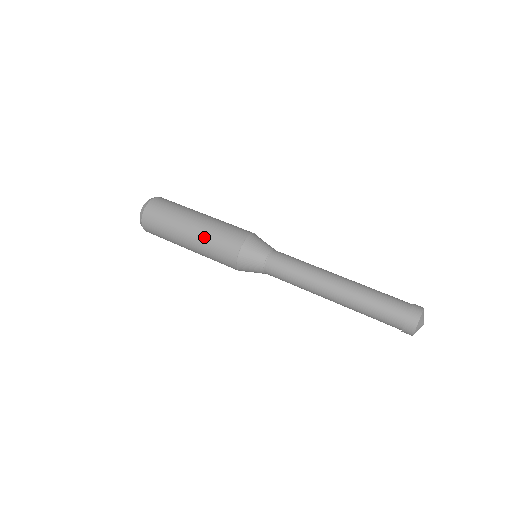
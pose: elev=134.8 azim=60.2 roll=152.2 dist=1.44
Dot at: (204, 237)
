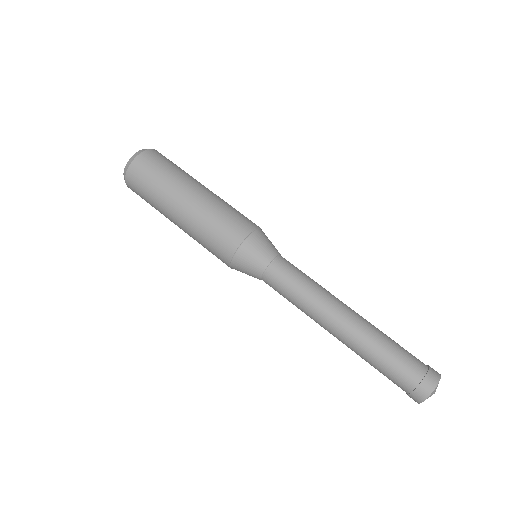
Dot at: (203, 212)
